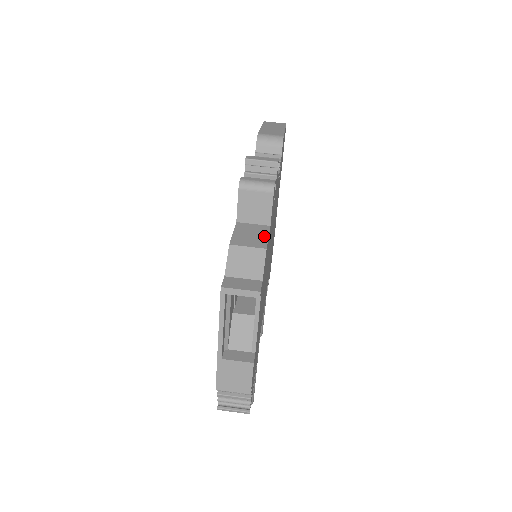
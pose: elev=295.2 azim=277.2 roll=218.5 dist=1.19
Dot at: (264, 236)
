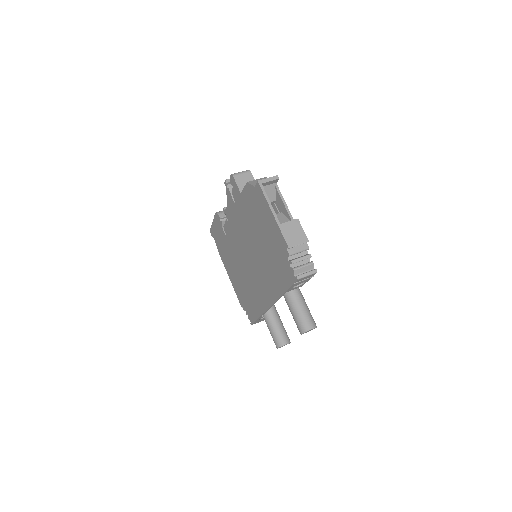
Dot at: occluded
